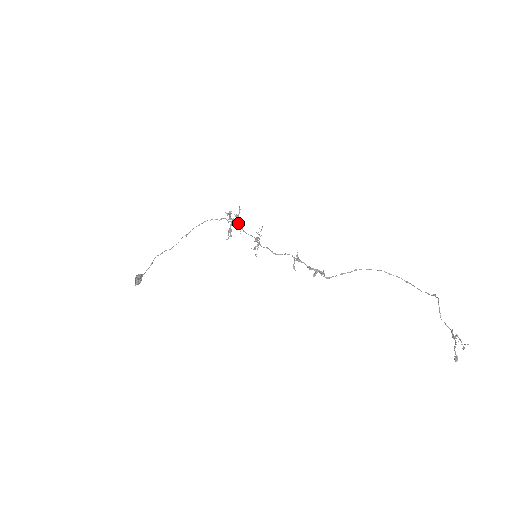
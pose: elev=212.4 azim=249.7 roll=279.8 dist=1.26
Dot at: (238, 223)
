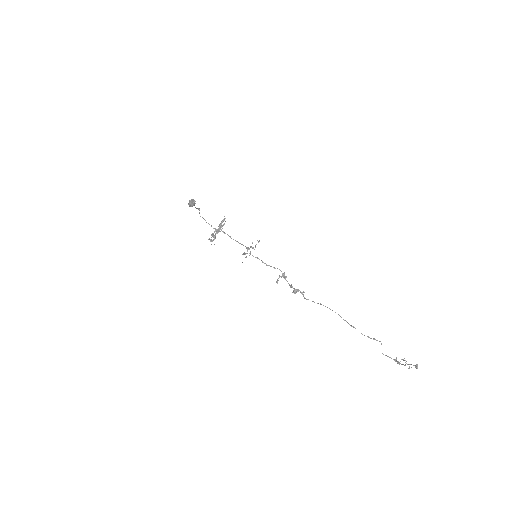
Dot at: occluded
